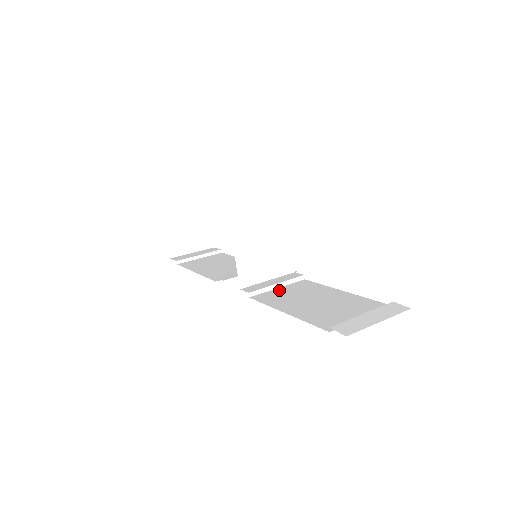
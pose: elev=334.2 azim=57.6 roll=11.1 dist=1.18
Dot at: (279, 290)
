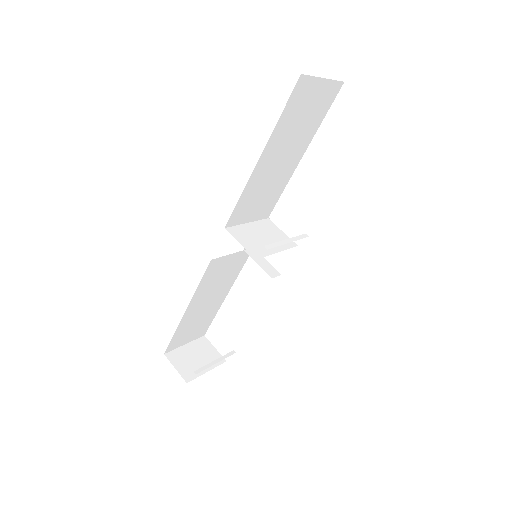
Dot at: occluded
